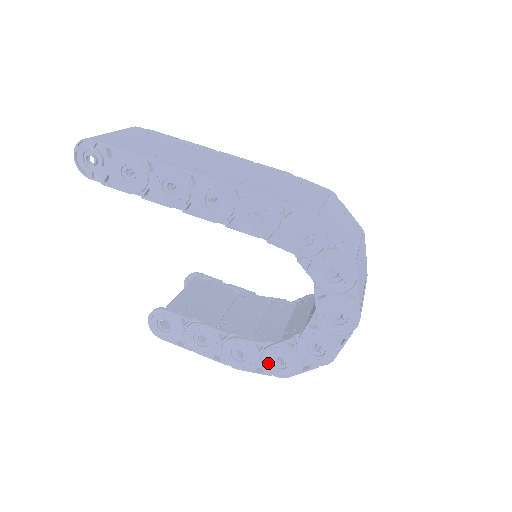
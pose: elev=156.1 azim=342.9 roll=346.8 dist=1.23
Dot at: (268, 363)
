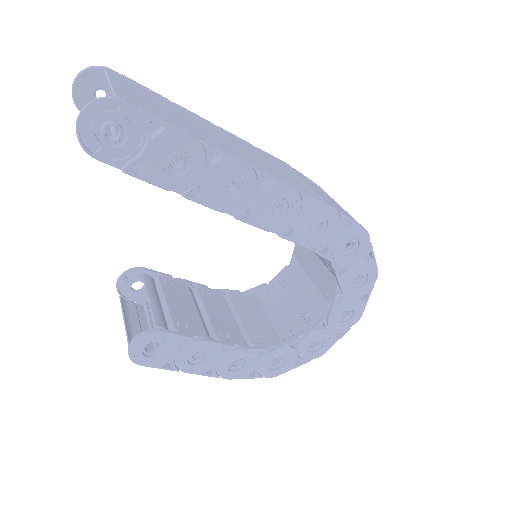
Dot at: (265, 367)
